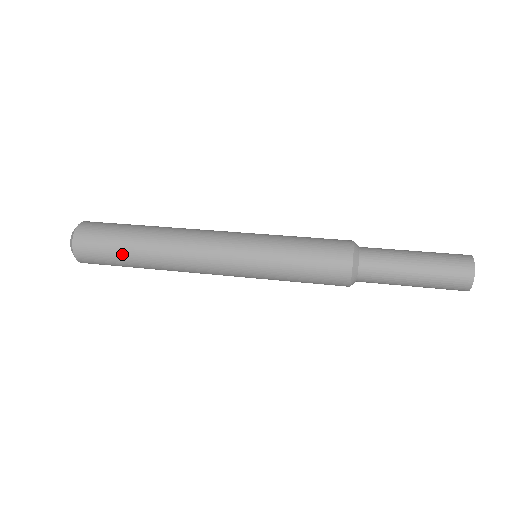
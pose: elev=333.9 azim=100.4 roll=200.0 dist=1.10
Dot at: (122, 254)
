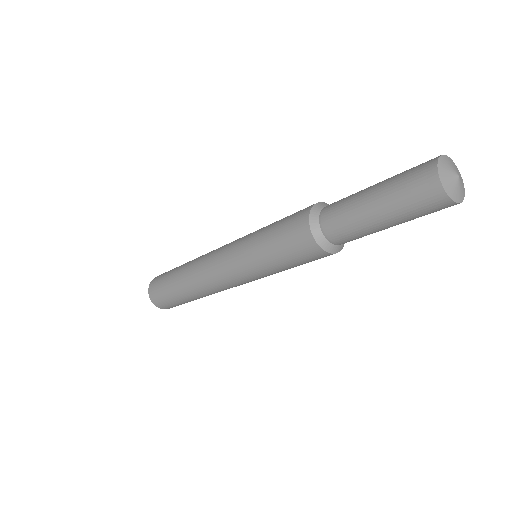
Dot at: (174, 270)
